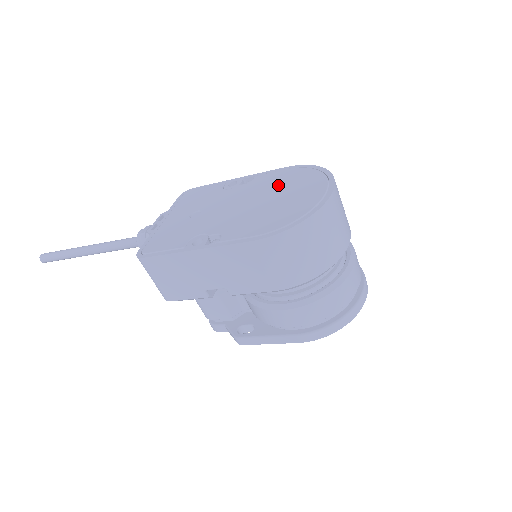
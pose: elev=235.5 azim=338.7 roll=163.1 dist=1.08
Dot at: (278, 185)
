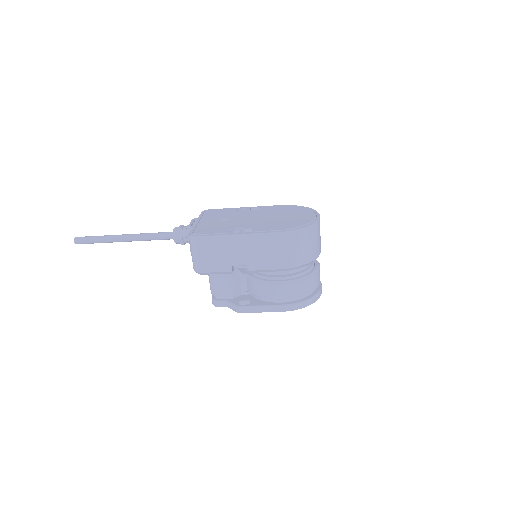
Dot at: (280, 212)
